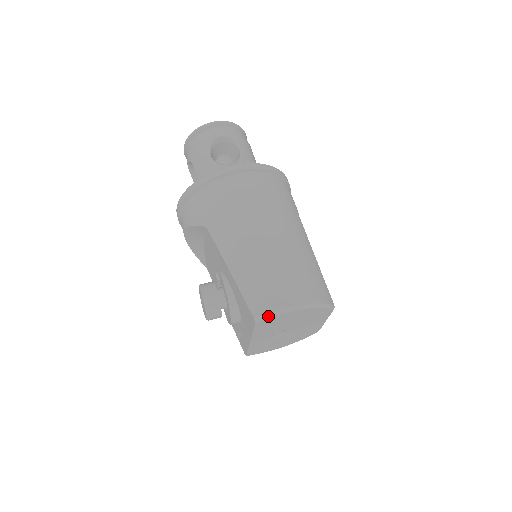
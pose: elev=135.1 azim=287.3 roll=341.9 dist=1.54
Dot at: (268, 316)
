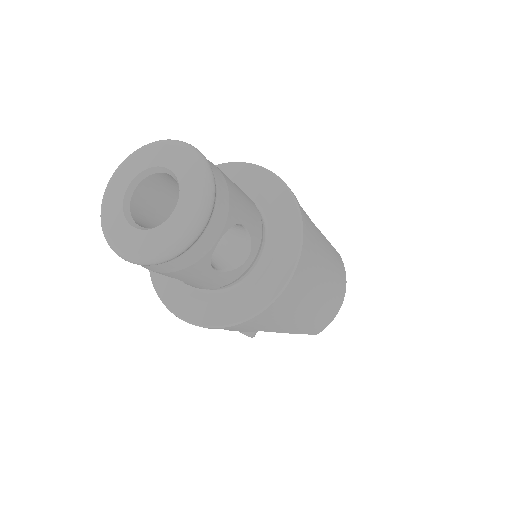
Dot at: occluded
